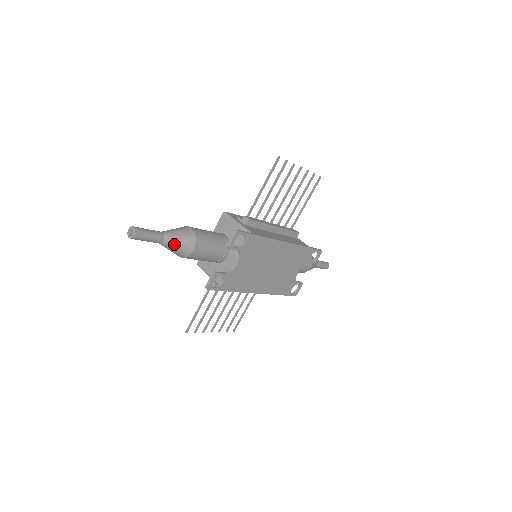
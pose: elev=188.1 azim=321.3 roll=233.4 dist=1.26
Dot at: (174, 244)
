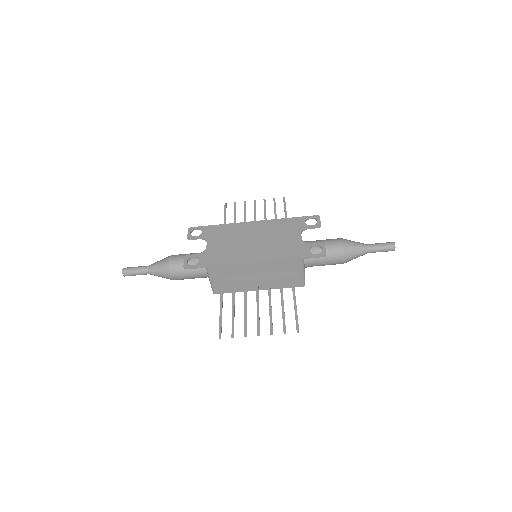
Dot at: (156, 265)
